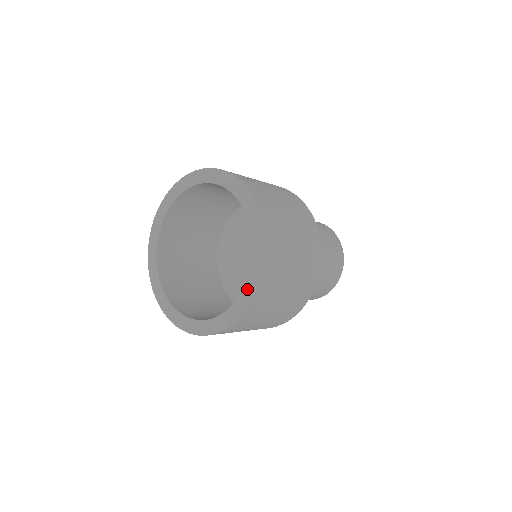
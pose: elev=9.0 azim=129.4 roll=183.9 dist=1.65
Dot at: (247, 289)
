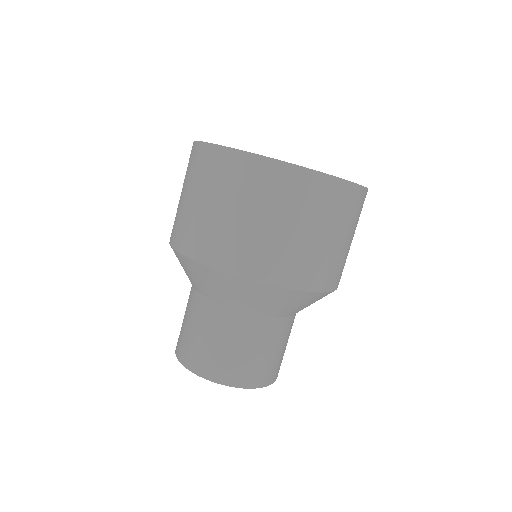
Dot at: occluded
